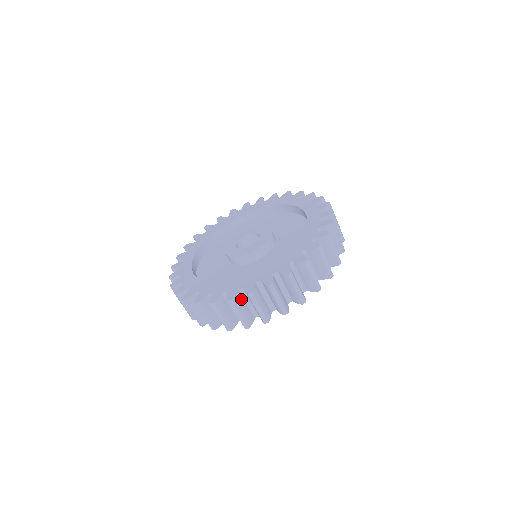
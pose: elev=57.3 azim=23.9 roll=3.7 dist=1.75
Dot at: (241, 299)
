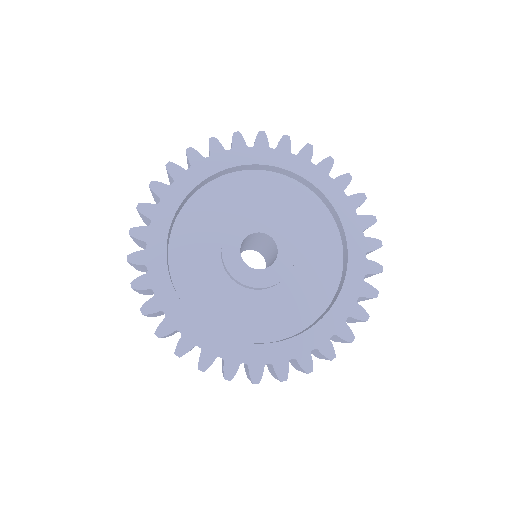
Dot at: (191, 349)
